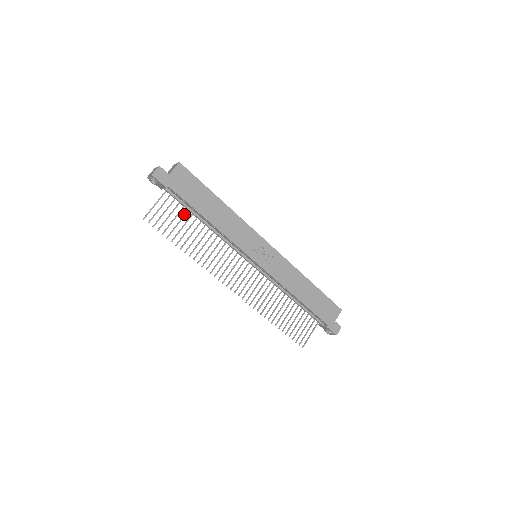
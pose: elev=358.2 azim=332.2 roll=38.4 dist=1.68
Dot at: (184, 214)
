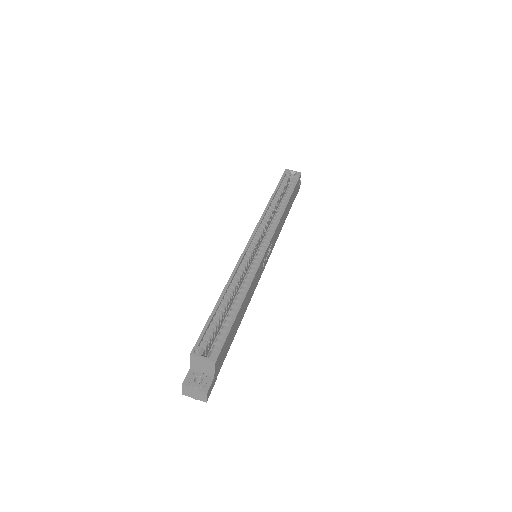
Dot at: occluded
